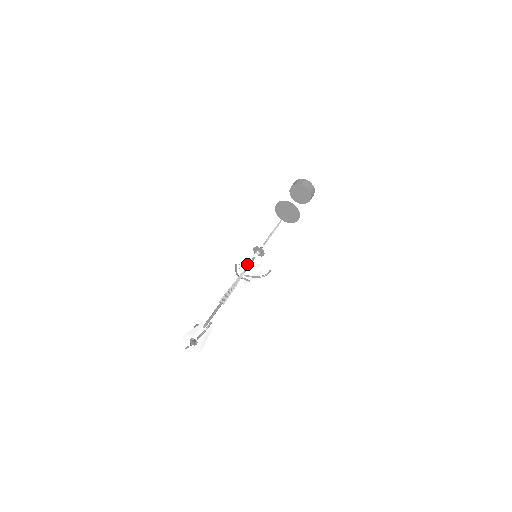
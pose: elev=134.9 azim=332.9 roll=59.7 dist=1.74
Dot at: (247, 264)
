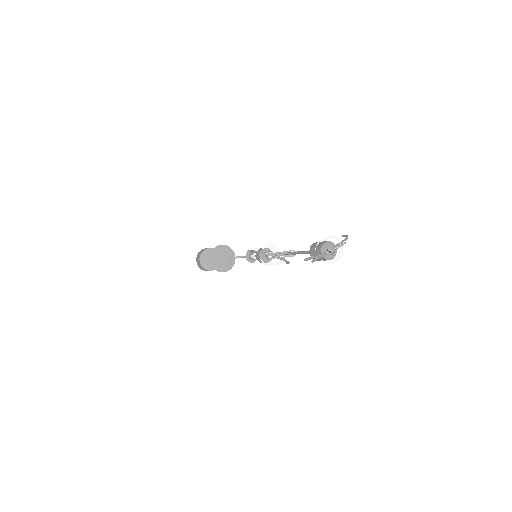
Dot at: (269, 249)
